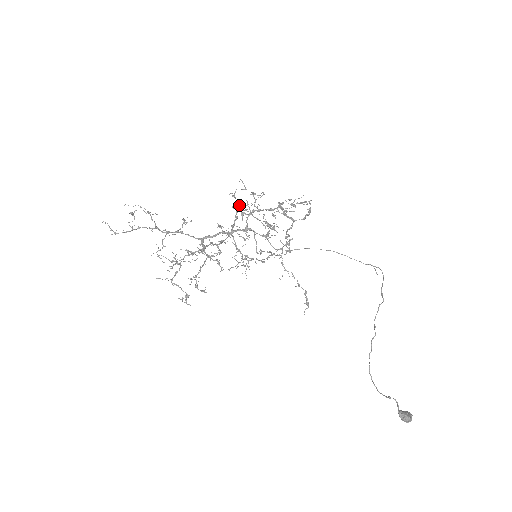
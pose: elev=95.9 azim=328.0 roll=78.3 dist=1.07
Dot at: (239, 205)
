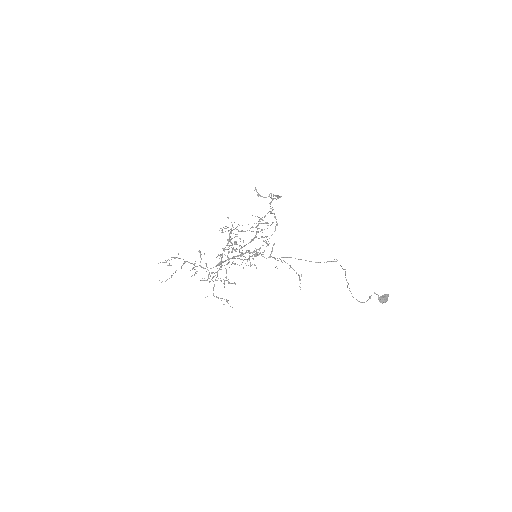
Dot at: occluded
